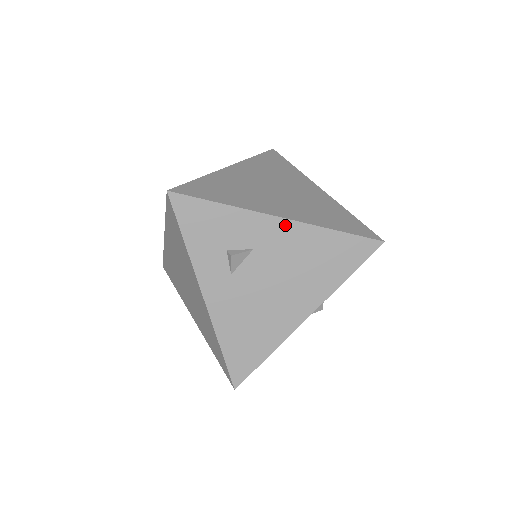
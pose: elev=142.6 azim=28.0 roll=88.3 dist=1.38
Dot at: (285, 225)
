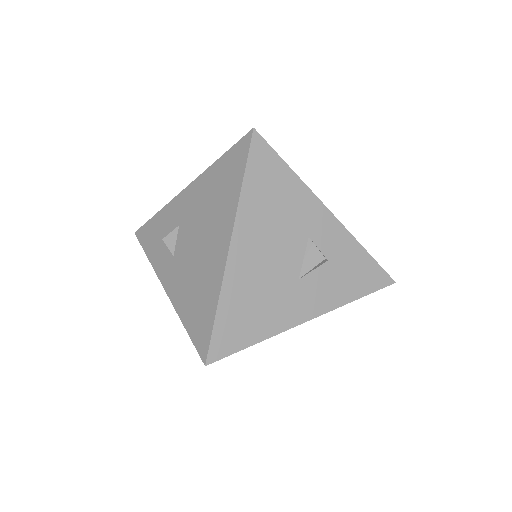
Dot at: (190, 190)
